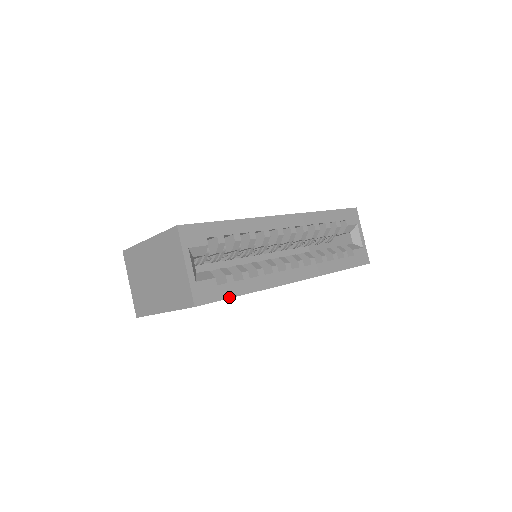
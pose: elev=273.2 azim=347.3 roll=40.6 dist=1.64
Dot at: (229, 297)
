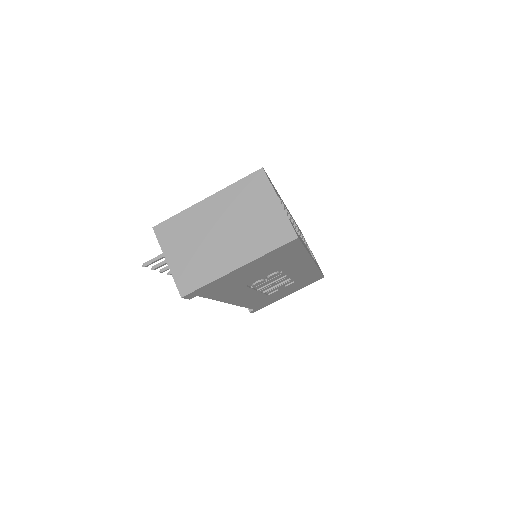
Dot at: (303, 245)
